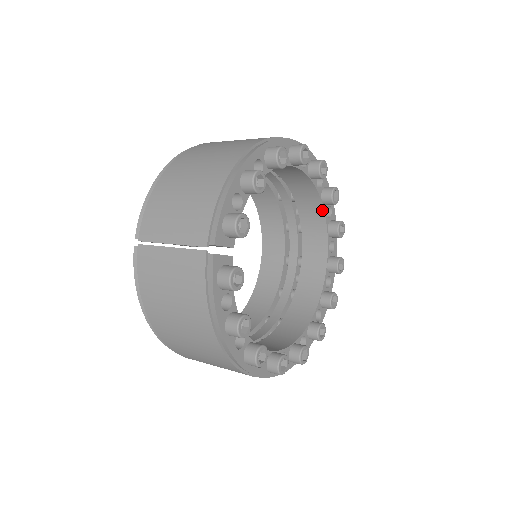
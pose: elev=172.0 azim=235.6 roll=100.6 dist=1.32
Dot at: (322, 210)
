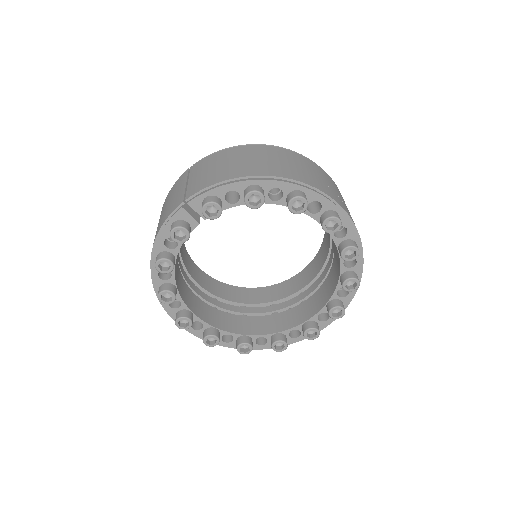
Dot at: (336, 284)
